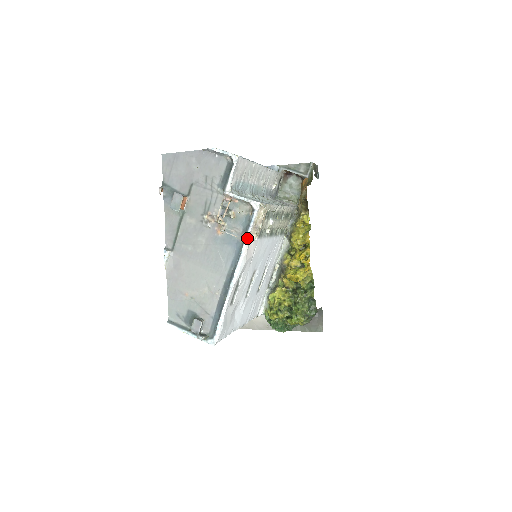
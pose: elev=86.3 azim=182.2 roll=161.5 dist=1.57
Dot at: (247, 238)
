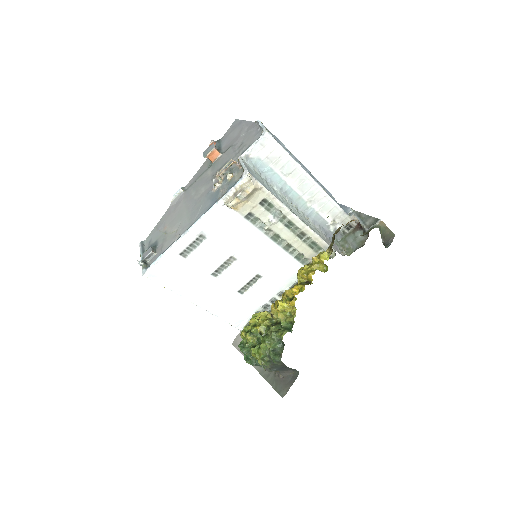
Dot at: (221, 198)
